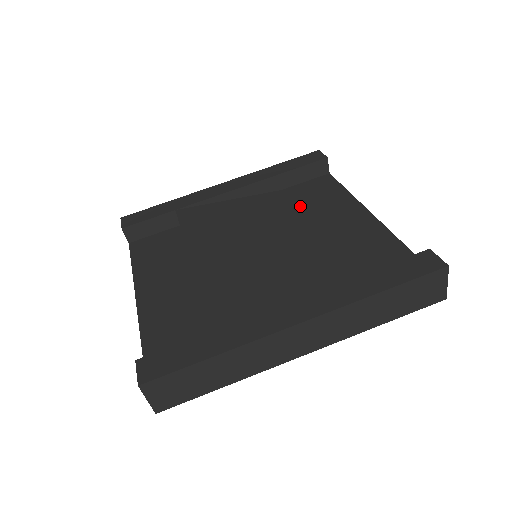
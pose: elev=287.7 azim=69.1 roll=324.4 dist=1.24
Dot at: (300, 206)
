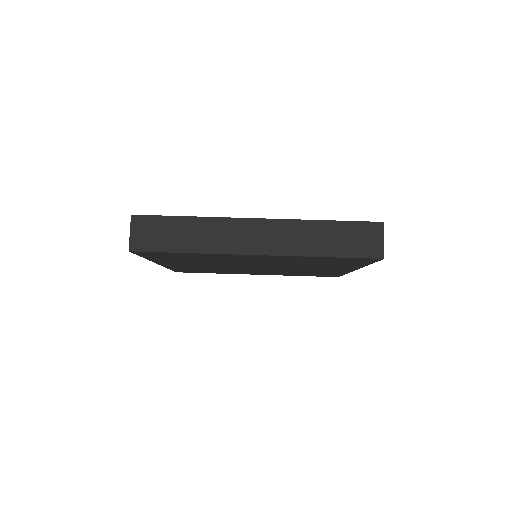
Dot at: occluded
